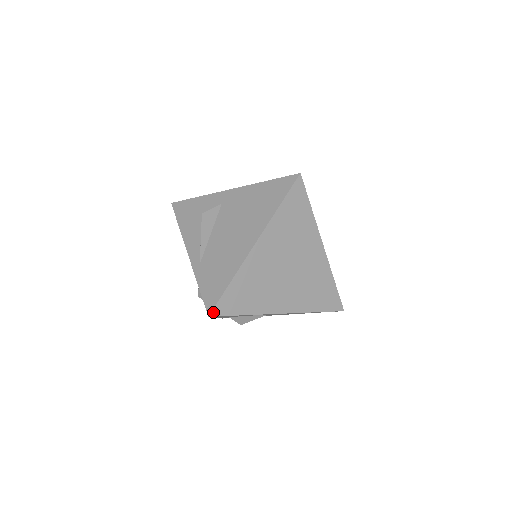
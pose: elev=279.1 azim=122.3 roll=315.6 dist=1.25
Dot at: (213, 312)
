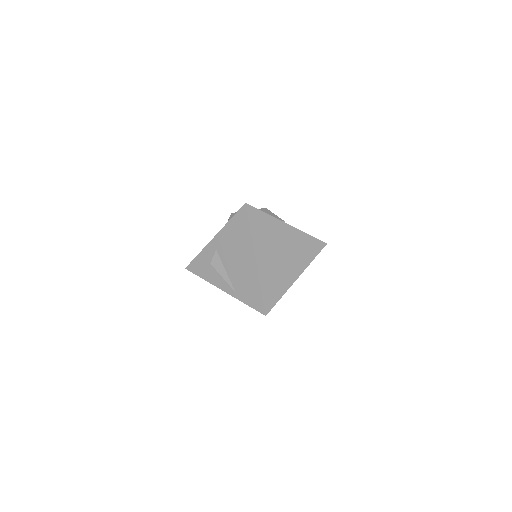
Dot at: (266, 312)
